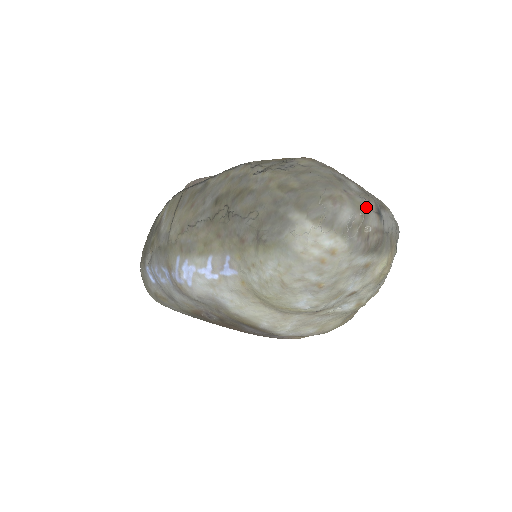
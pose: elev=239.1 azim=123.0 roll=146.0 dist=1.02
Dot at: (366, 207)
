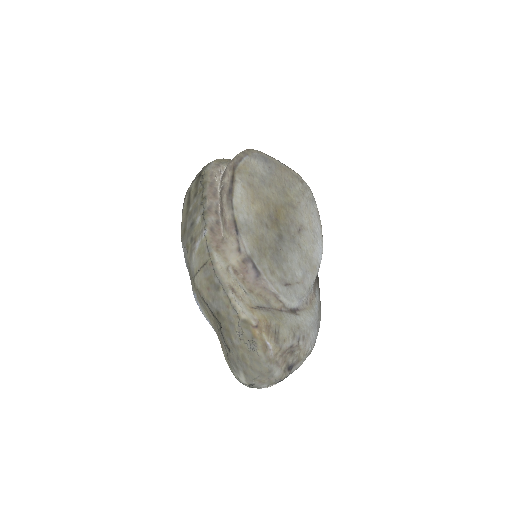
Dot at: occluded
